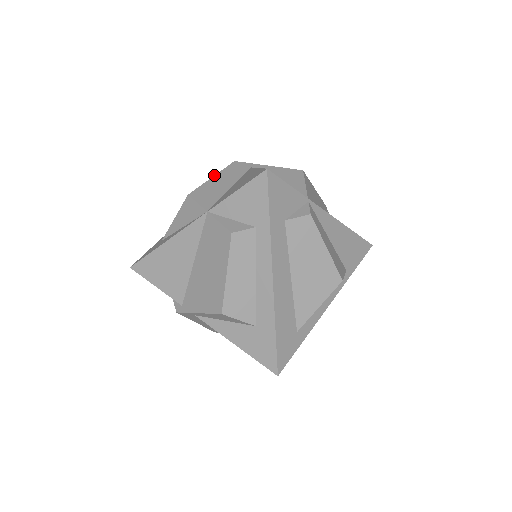
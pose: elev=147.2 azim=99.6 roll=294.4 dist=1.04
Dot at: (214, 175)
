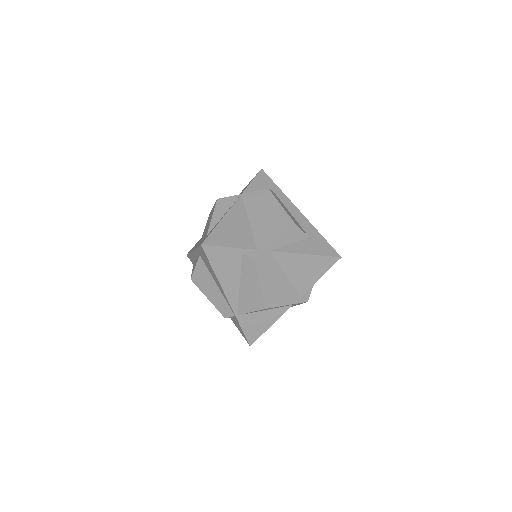
Dot at: (212, 208)
